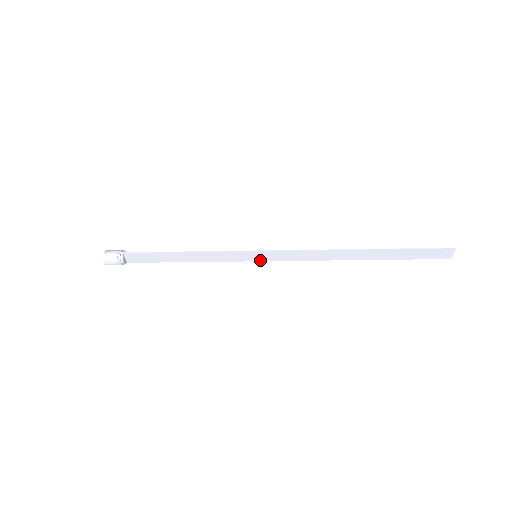
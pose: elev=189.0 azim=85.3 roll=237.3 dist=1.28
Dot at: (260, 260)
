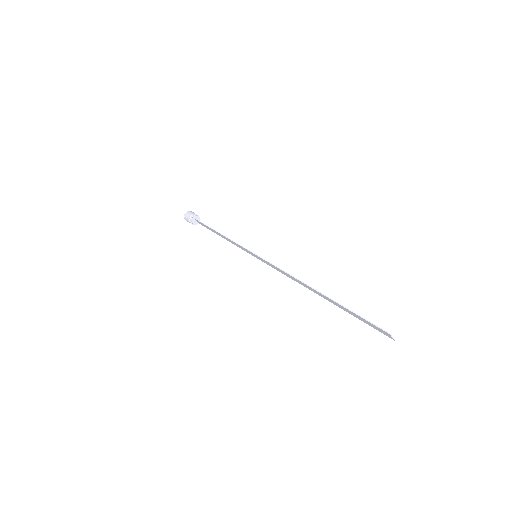
Dot at: (261, 260)
